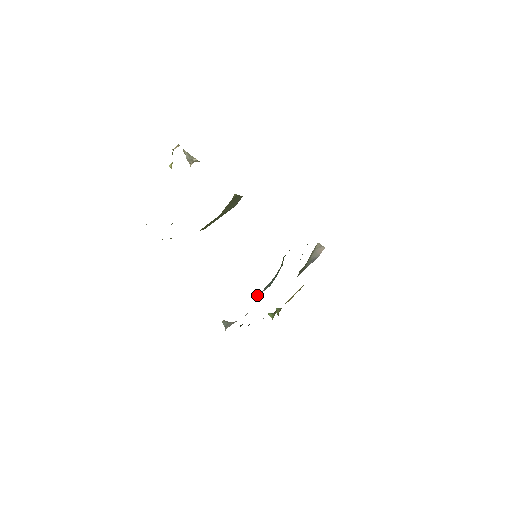
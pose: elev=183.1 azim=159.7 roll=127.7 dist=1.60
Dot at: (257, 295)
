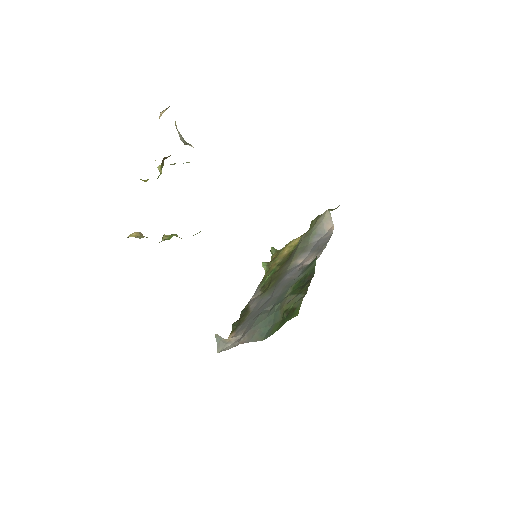
Dot at: (252, 338)
